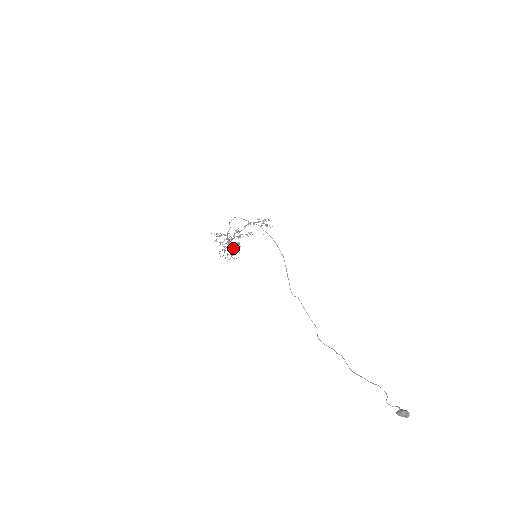
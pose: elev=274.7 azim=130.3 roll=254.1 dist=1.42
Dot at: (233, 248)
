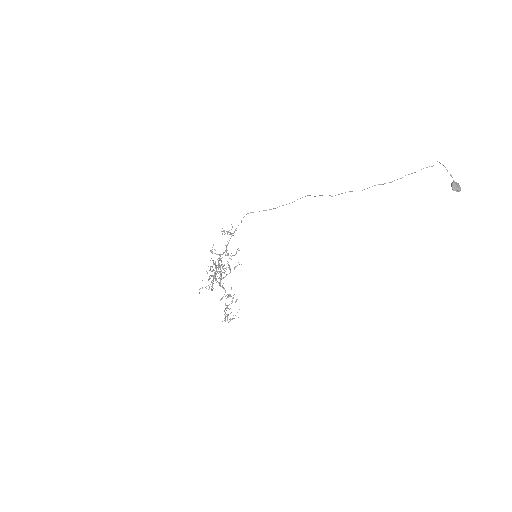
Dot at: occluded
